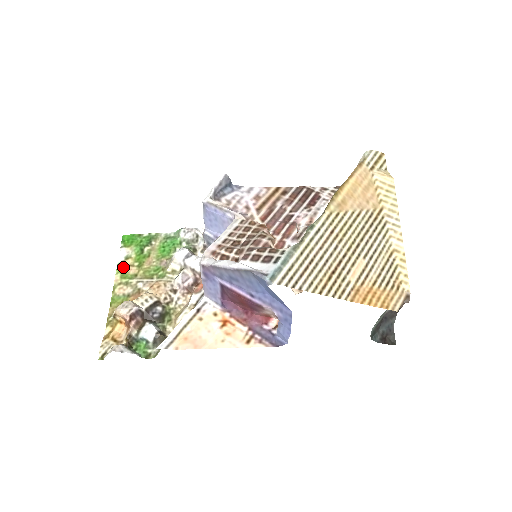
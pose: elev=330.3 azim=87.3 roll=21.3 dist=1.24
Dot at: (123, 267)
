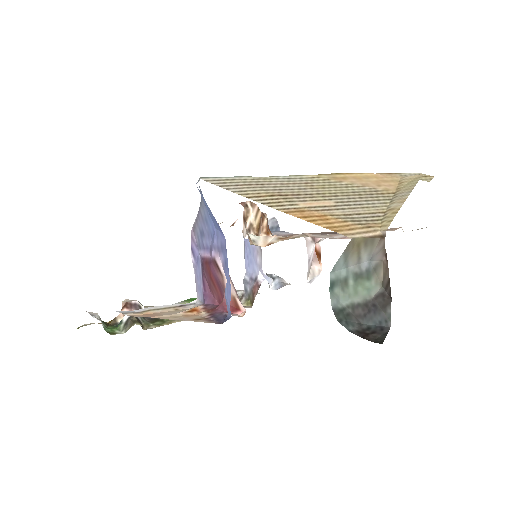
Dot at: occluded
